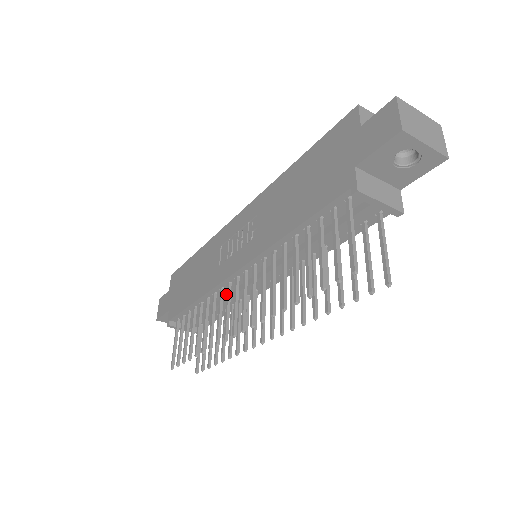
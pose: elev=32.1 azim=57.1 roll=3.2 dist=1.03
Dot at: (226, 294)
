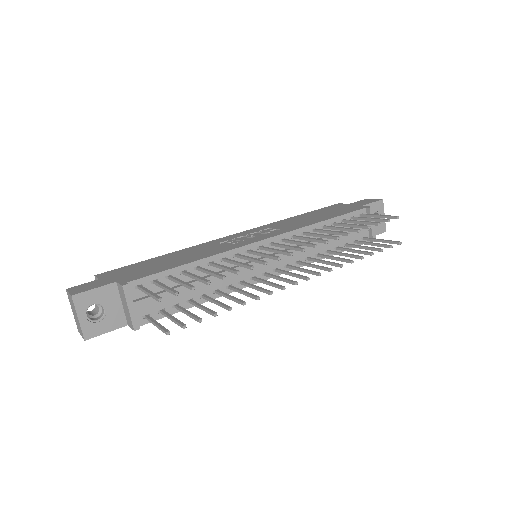
Dot at: occluded
